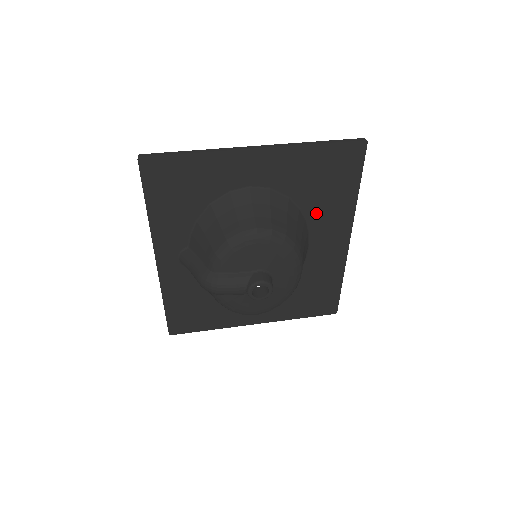
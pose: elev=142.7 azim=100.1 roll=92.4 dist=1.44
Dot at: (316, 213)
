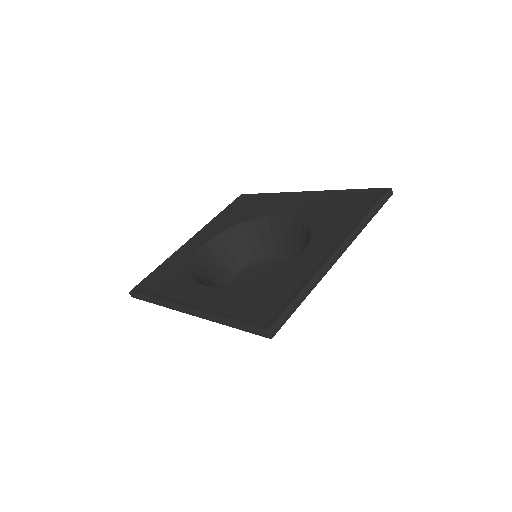
Dot at: occluded
